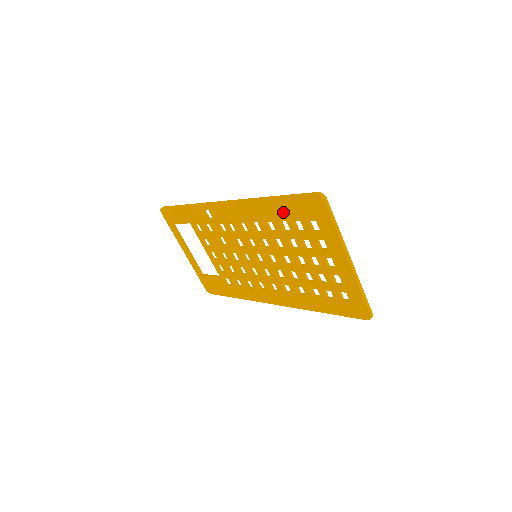
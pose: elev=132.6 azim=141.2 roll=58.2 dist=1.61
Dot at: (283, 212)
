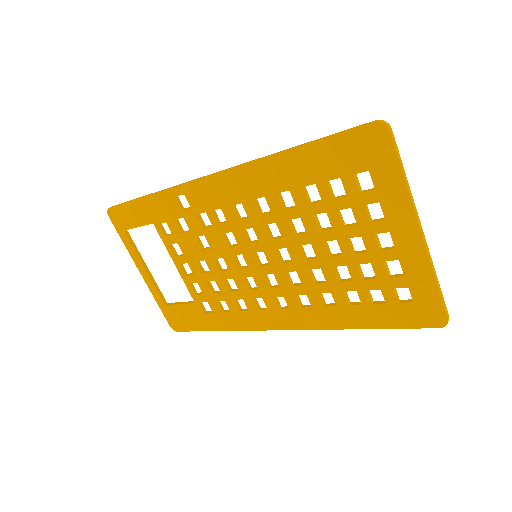
Dot at: (311, 168)
